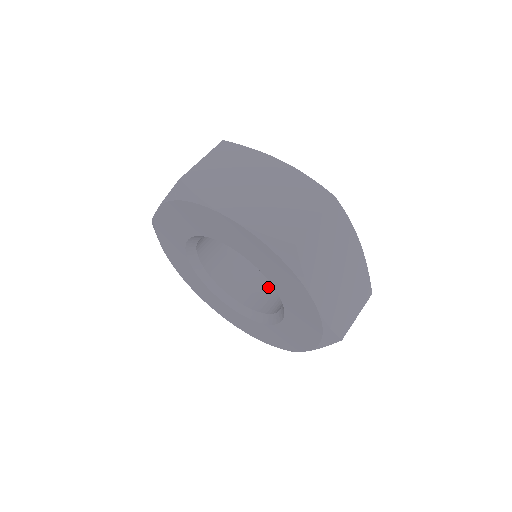
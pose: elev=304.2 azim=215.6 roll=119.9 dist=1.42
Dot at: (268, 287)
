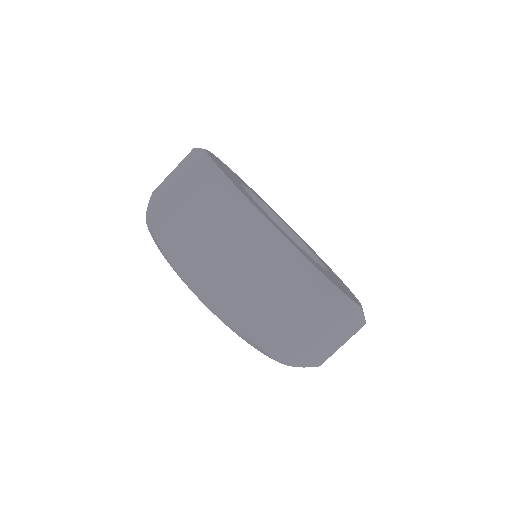
Dot at: occluded
